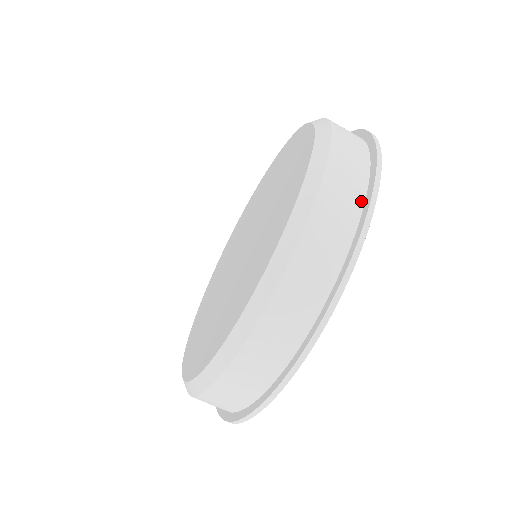
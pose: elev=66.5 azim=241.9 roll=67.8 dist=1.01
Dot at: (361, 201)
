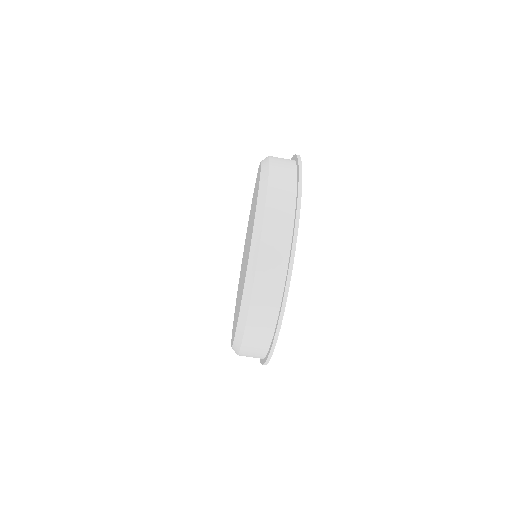
Dot at: (278, 307)
